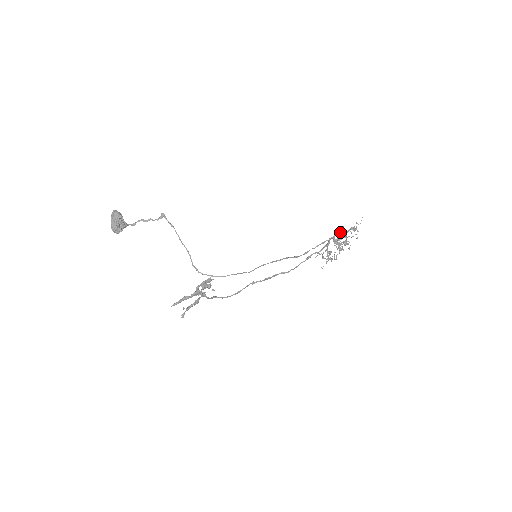
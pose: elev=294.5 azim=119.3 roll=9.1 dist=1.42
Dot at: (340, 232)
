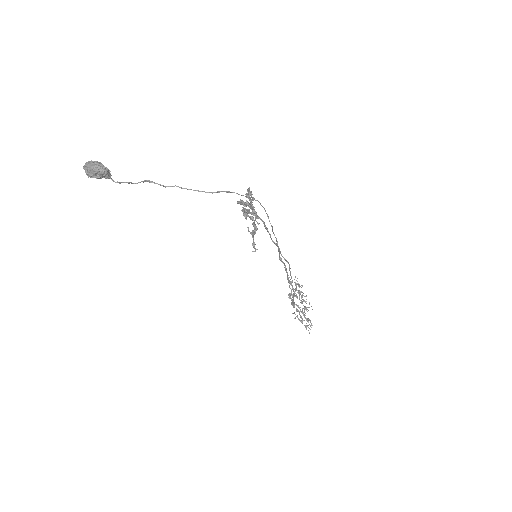
Dot at: occluded
